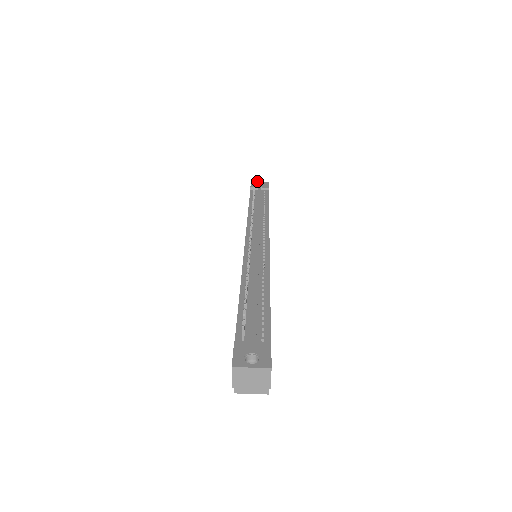
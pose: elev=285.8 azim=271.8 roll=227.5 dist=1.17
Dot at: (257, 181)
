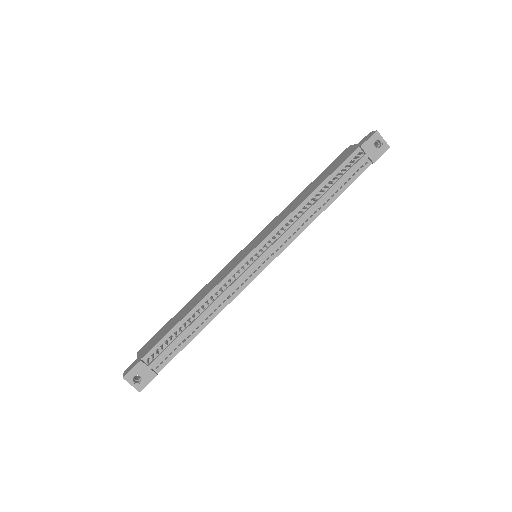
Dot at: occluded
